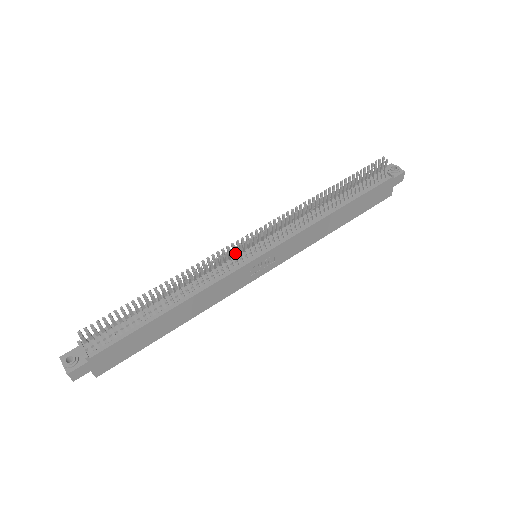
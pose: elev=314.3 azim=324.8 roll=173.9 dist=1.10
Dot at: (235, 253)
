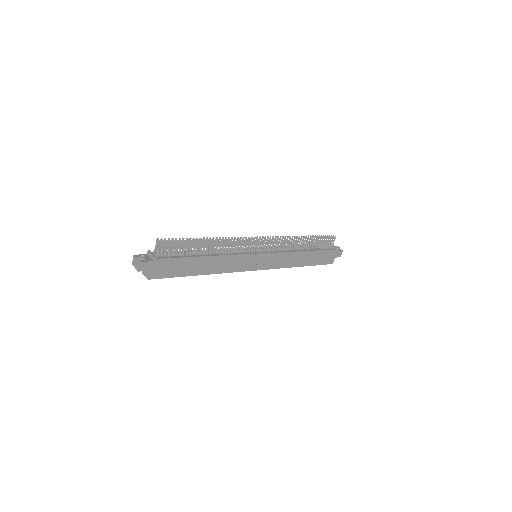
Dot at: (249, 243)
